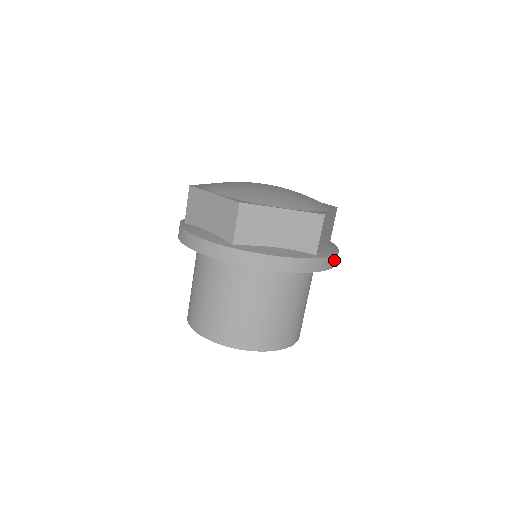
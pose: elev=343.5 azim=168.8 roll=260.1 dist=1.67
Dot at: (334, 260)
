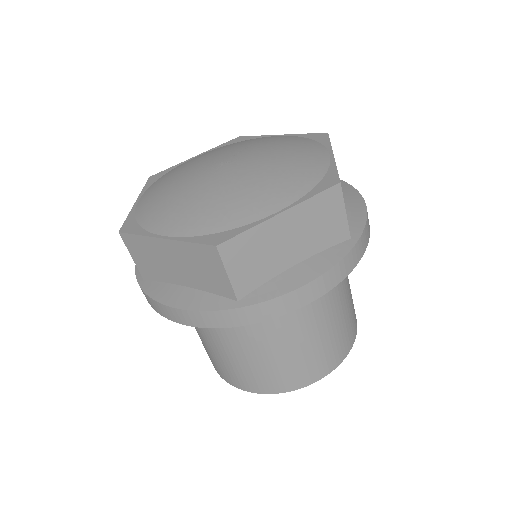
Dot at: (296, 298)
